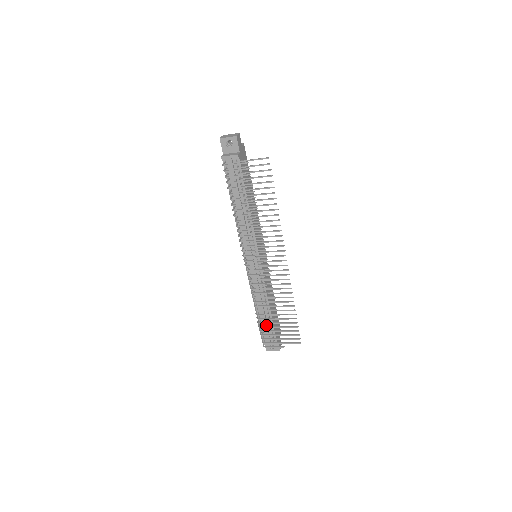
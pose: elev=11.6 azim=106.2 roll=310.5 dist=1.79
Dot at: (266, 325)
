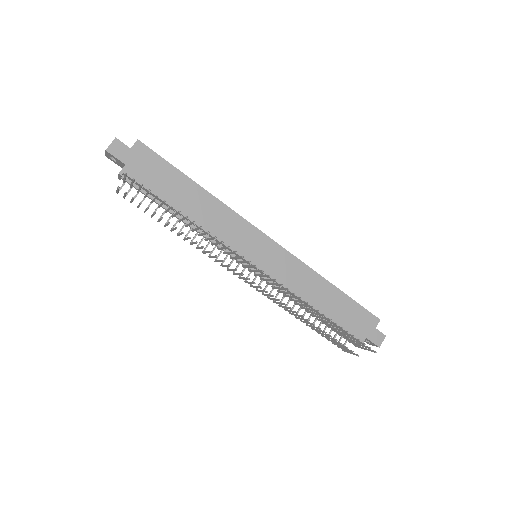
Dot at: (330, 326)
